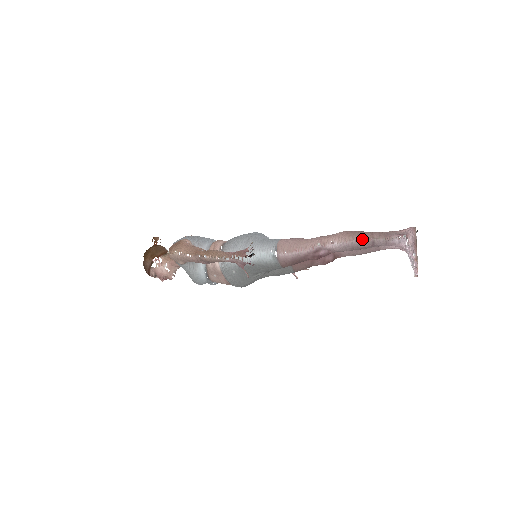
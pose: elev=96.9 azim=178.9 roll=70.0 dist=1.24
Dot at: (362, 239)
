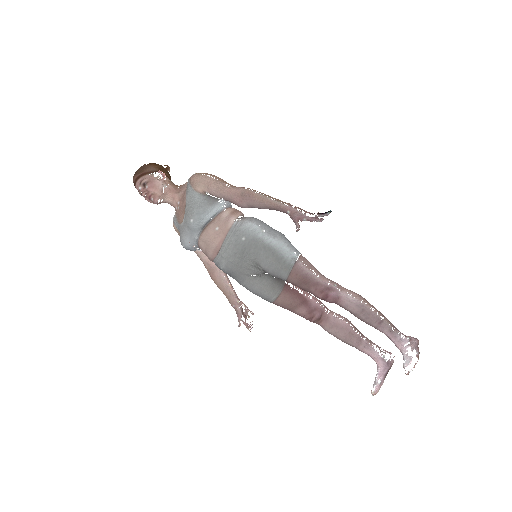
Dot at: (375, 311)
